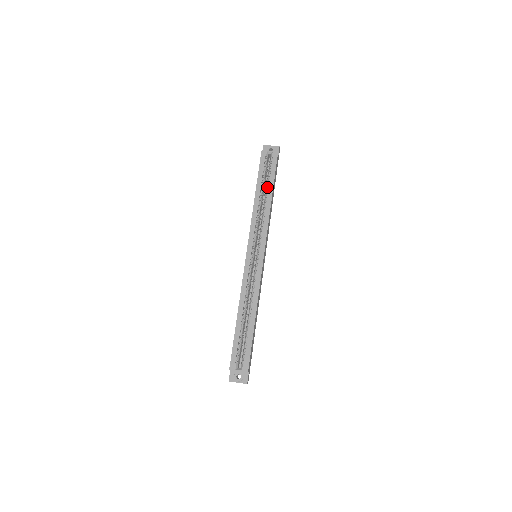
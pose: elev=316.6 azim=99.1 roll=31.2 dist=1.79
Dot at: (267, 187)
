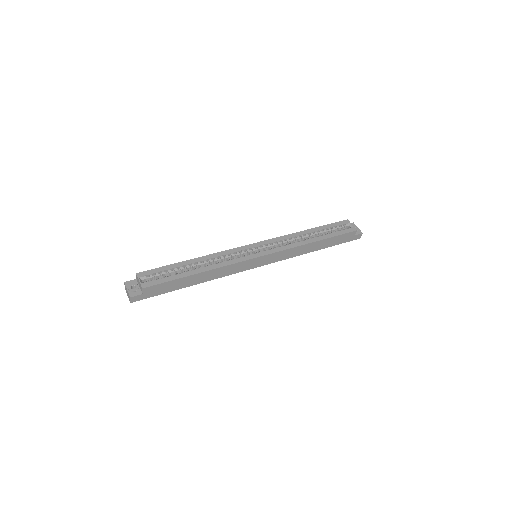
Dot at: (321, 235)
